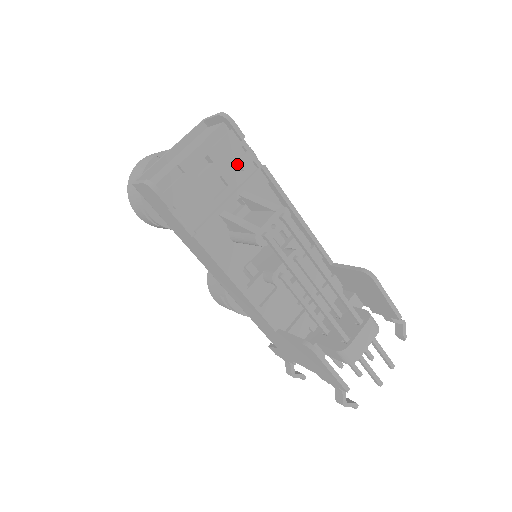
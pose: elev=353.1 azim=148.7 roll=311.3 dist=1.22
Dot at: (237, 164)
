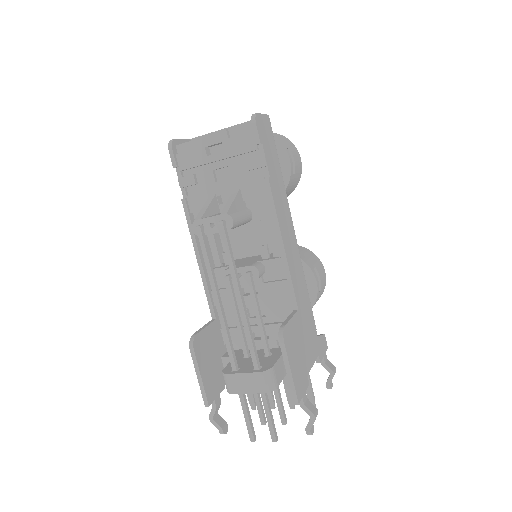
Dot at: (245, 163)
